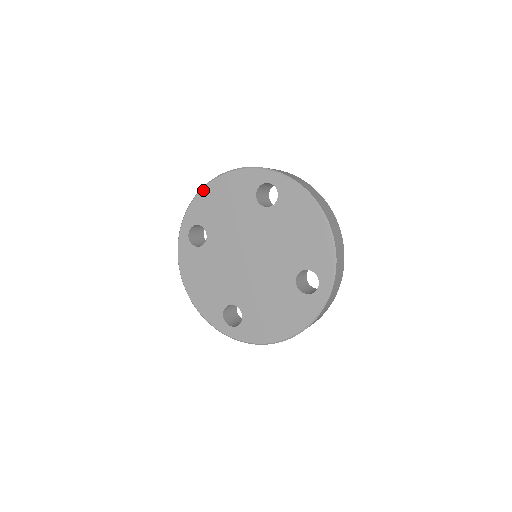
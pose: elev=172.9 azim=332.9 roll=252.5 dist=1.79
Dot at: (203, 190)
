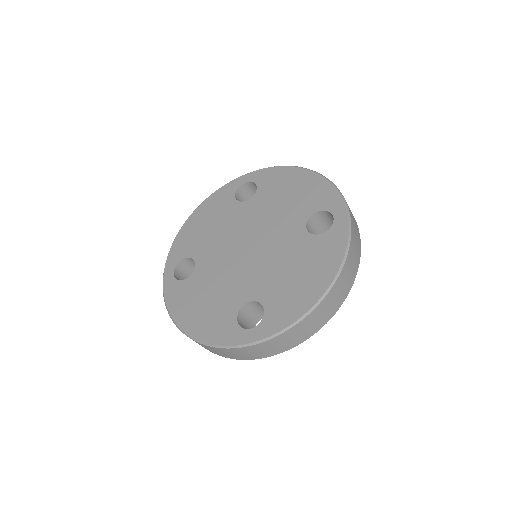
Dot at: (181, 230)
